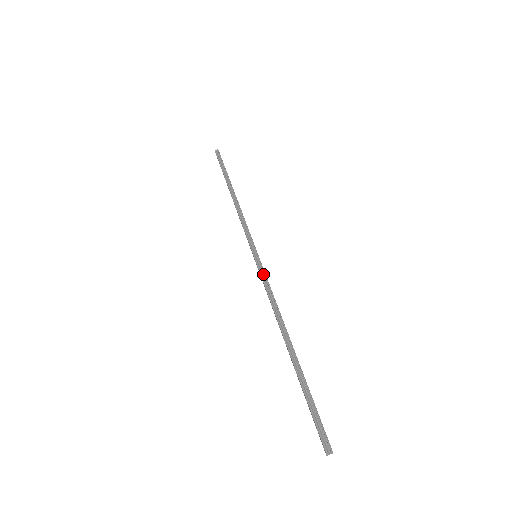
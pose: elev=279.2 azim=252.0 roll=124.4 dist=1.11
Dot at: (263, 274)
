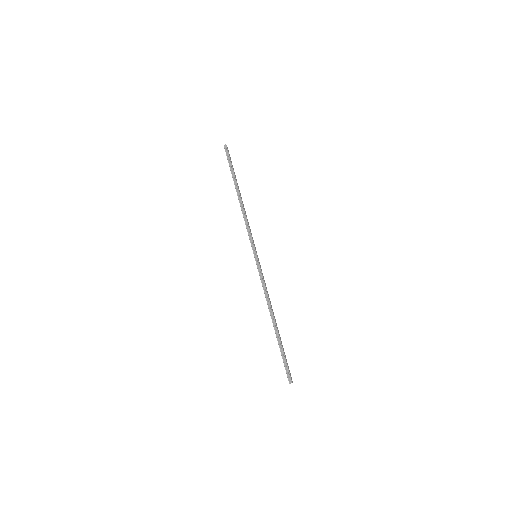
Dot at: (260, 272)
